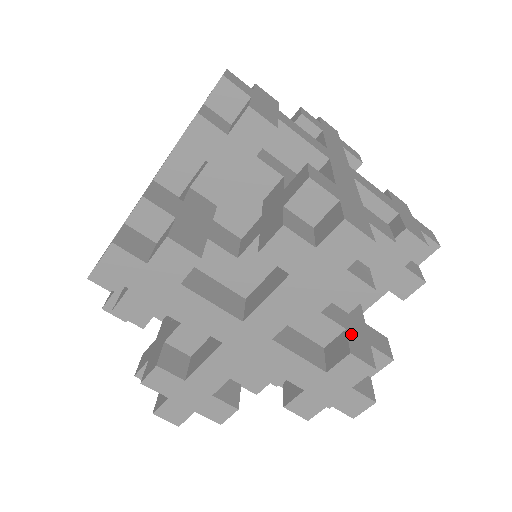
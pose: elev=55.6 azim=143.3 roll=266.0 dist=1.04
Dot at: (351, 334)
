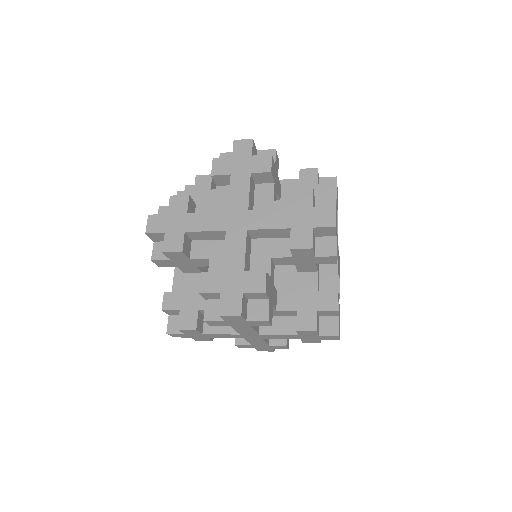
Dot at: (300, 313)
